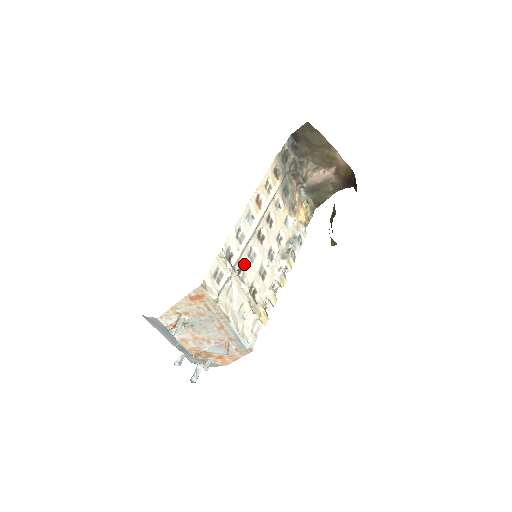
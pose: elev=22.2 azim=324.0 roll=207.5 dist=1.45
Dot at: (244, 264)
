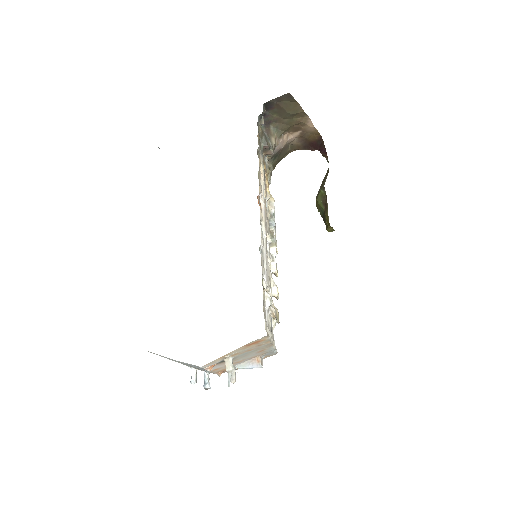
Dot at: occluded
